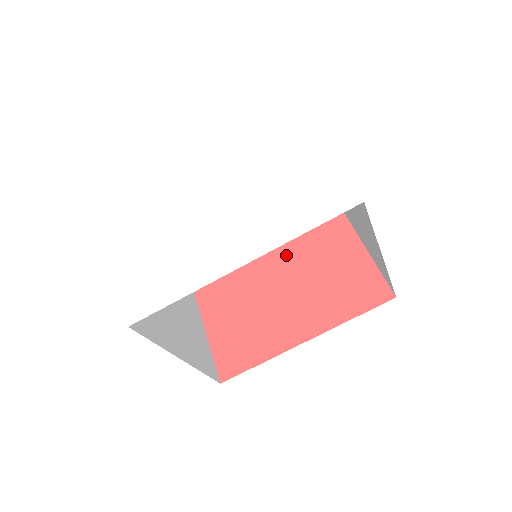
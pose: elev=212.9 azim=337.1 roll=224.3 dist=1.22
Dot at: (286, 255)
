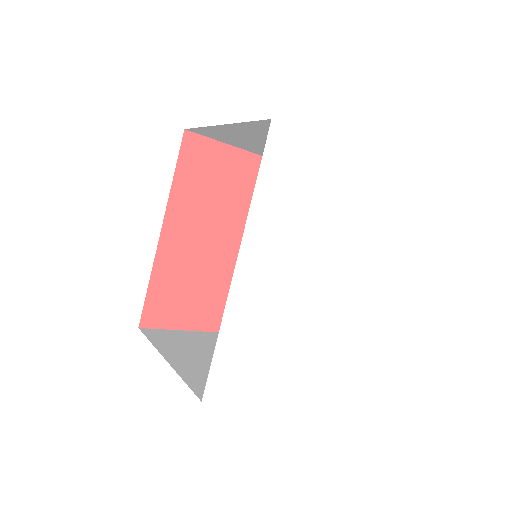
Dot at: (186, 216)
